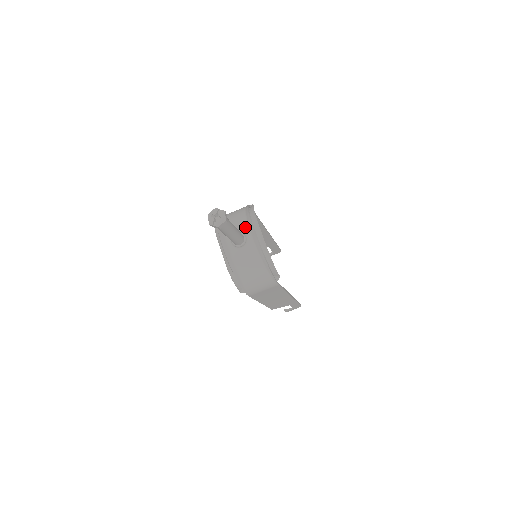
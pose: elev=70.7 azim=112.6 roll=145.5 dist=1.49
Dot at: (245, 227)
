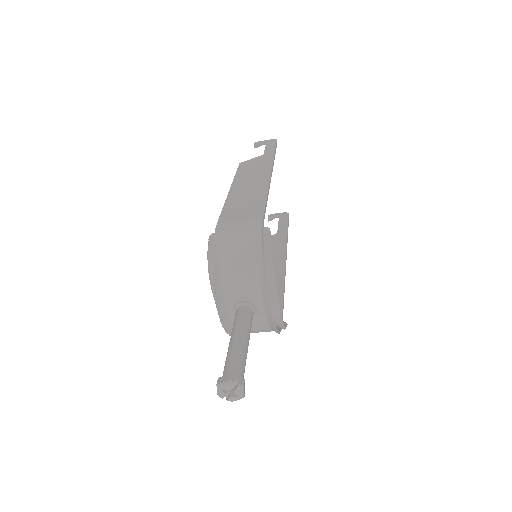
Dot at: (256, 293)
